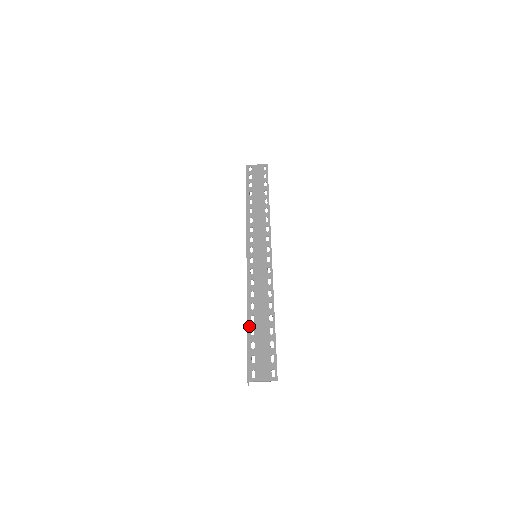
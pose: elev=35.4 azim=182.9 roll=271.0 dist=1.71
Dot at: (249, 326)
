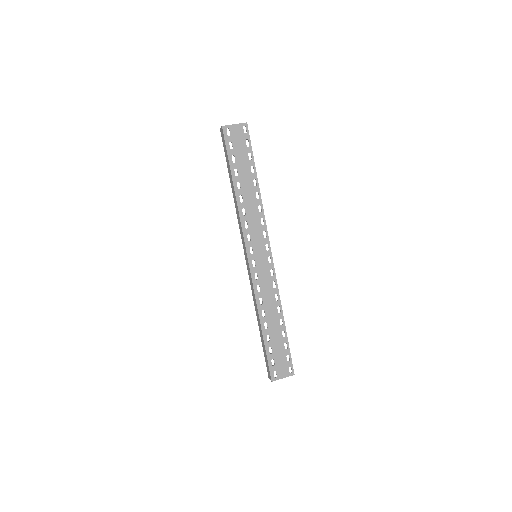
Dot at: (264, 334)
